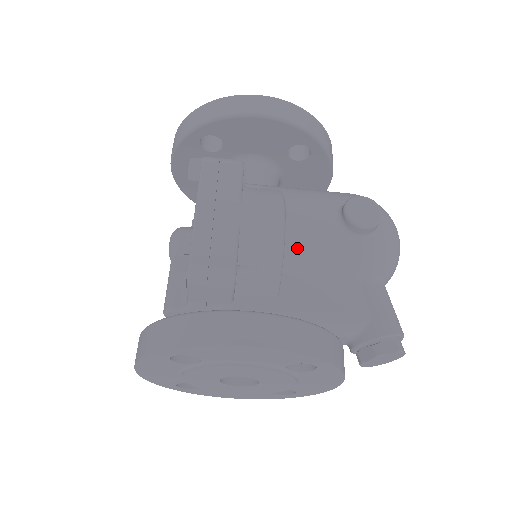
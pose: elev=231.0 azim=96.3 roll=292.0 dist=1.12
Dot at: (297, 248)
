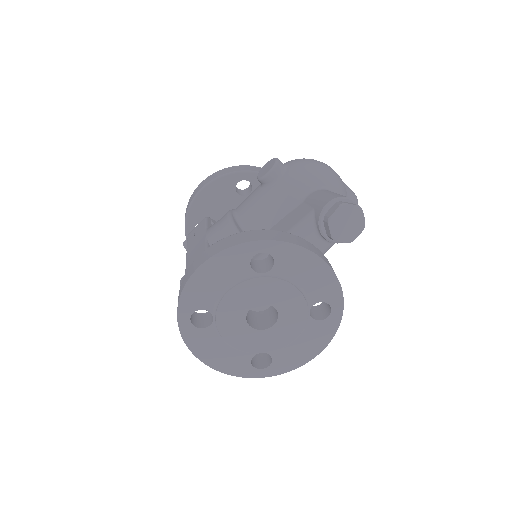
Dot at: (249, 221)
